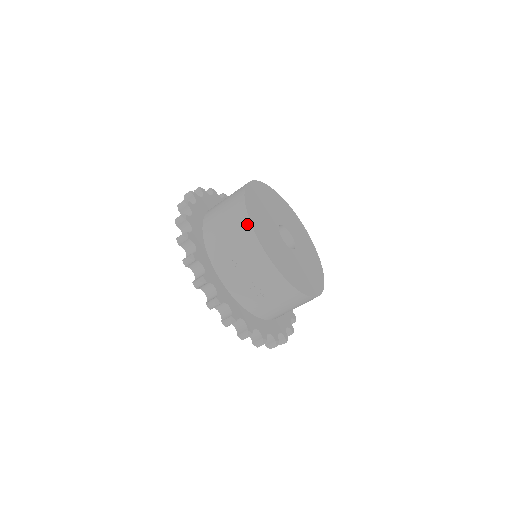
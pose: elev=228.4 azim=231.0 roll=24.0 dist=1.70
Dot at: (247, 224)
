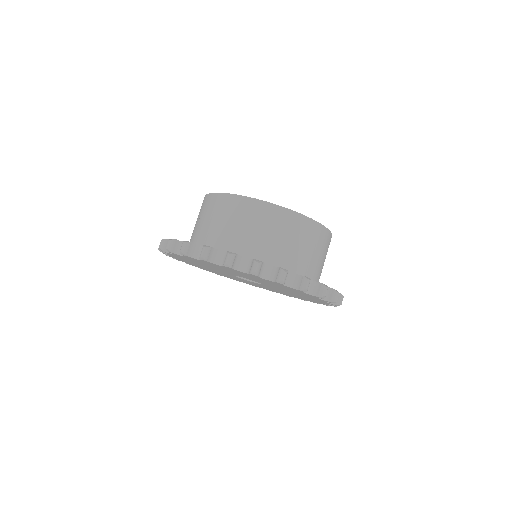
Dot at: occluded
